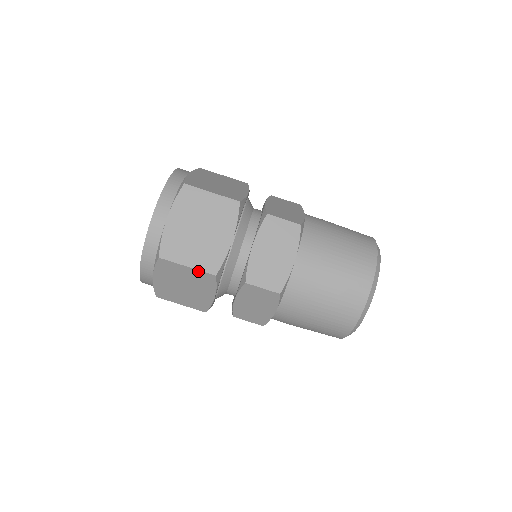
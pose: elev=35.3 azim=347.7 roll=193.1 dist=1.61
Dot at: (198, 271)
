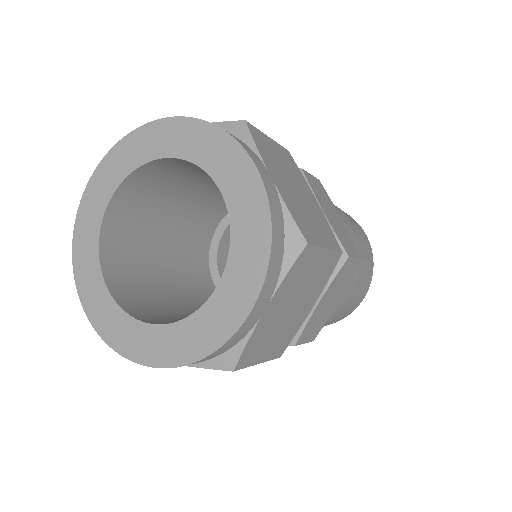
Dot at: (265, 361)
